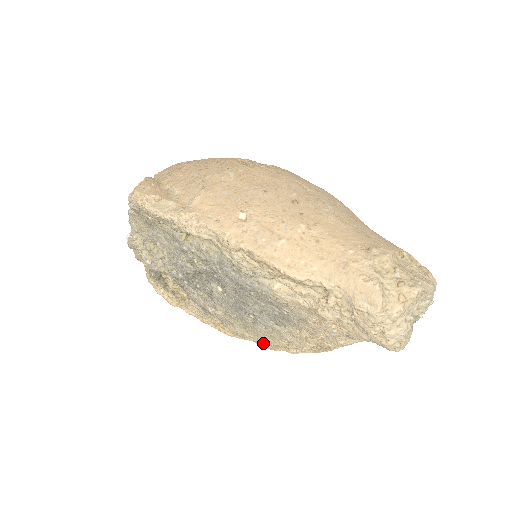
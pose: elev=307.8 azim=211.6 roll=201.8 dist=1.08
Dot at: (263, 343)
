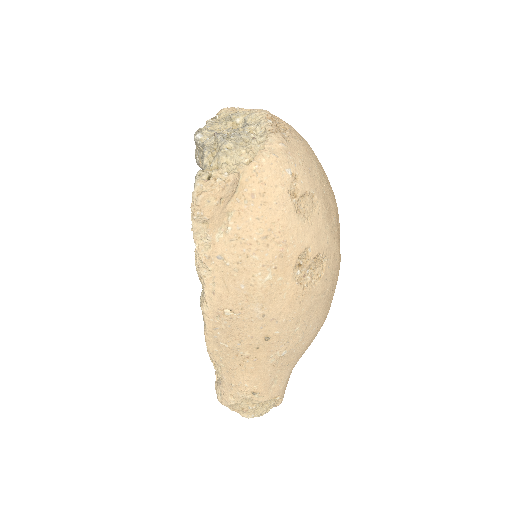
Dot at: occluded
